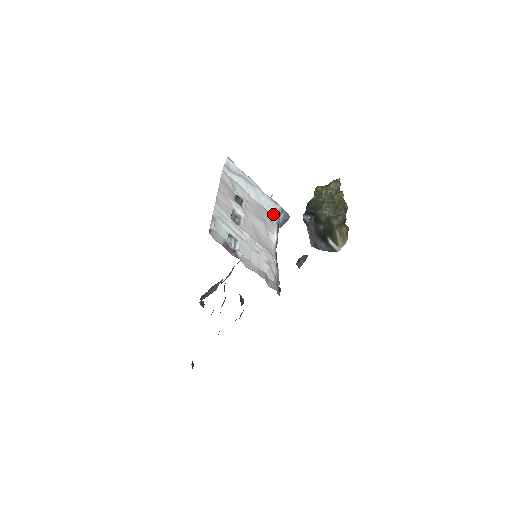
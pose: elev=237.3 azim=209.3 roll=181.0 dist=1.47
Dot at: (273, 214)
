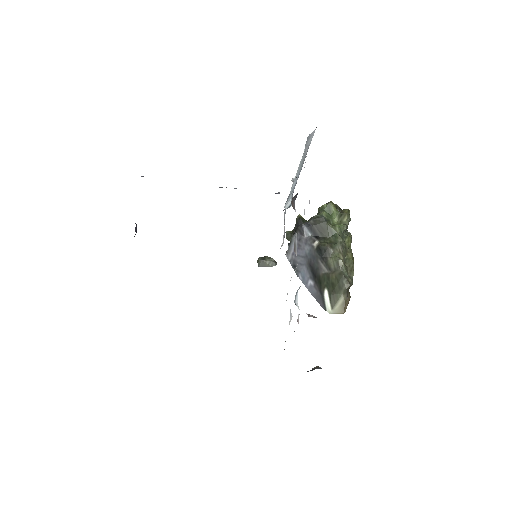
Dot at: (286, 205)
